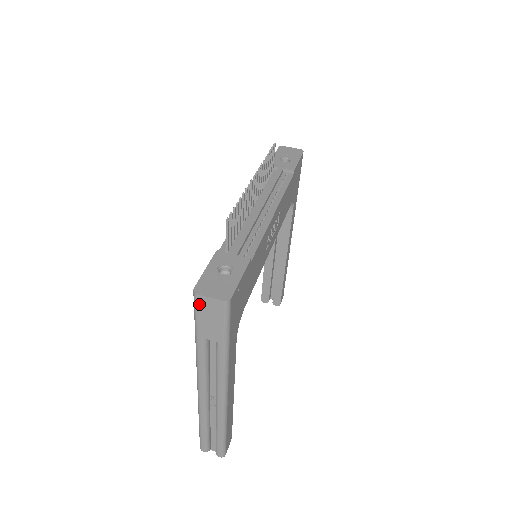
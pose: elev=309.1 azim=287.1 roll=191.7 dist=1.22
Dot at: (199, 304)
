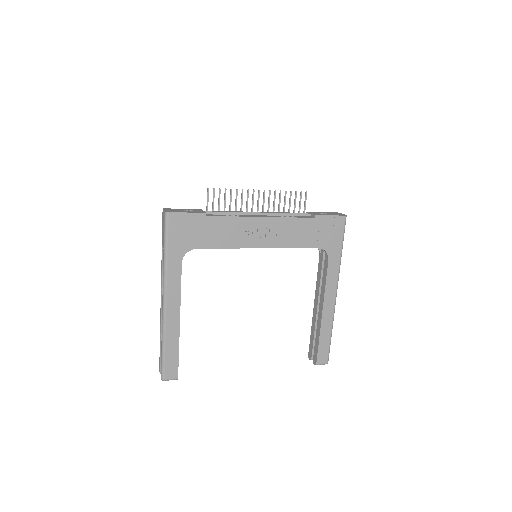
Dot at: occluded
